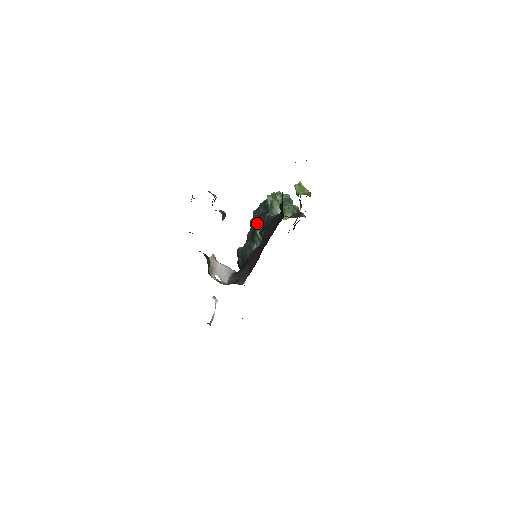
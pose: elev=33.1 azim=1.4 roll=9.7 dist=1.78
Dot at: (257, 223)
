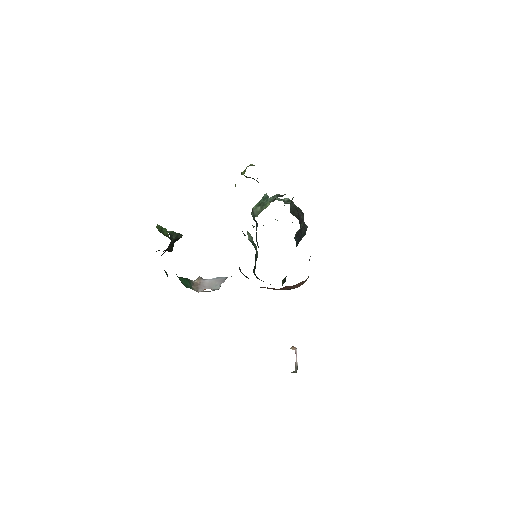
Dot at: occluded
